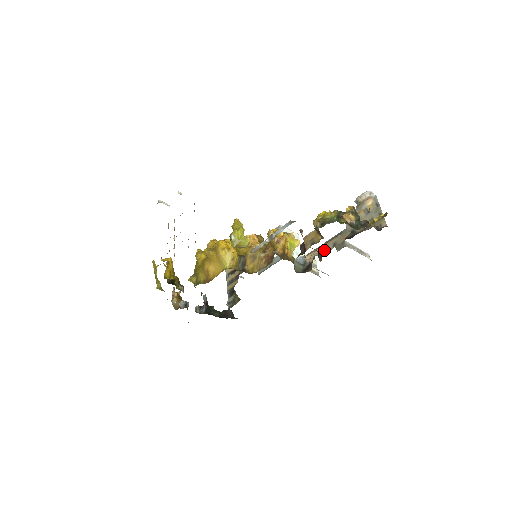
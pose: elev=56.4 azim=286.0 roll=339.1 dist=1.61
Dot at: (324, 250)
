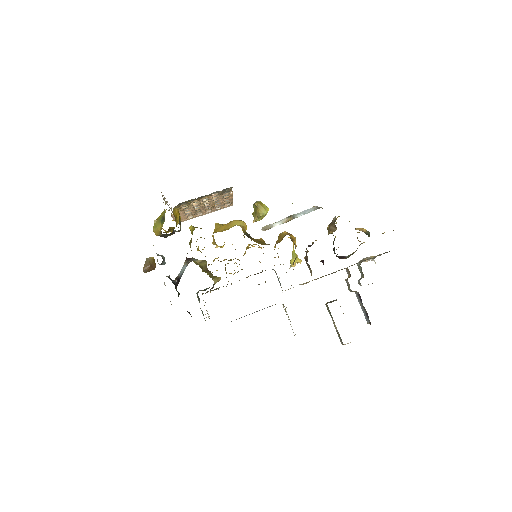
Dot at: occluded
